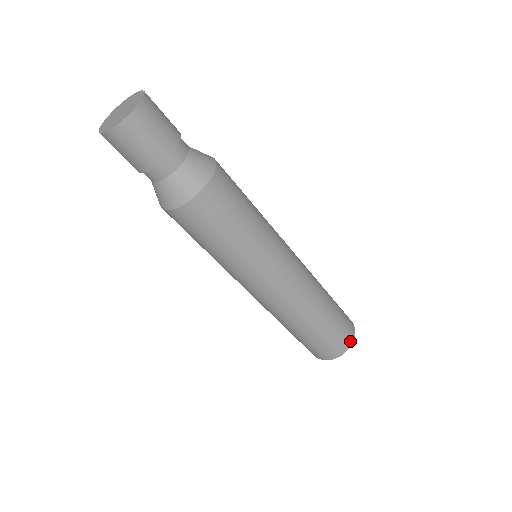
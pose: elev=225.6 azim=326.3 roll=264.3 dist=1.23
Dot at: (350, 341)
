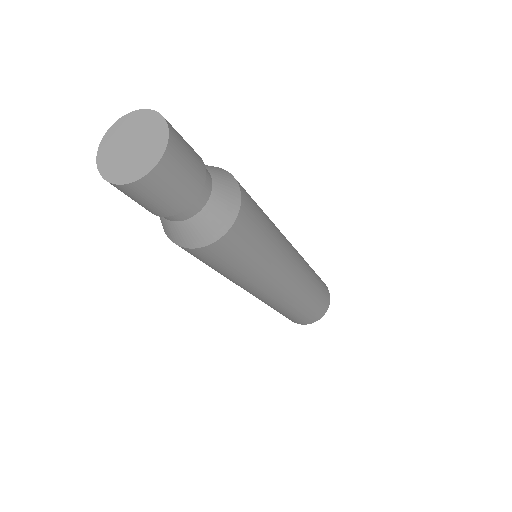
Dot at: (326, 309)
